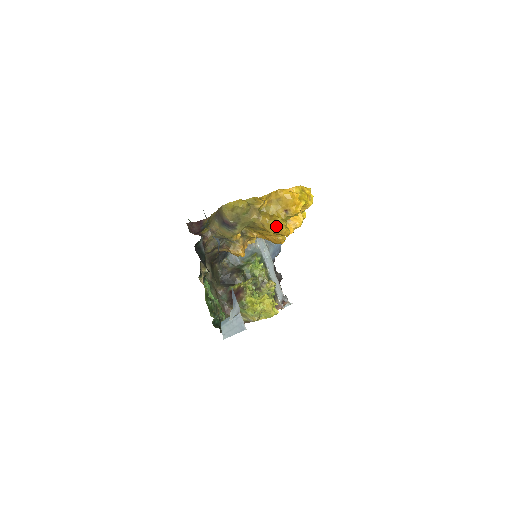
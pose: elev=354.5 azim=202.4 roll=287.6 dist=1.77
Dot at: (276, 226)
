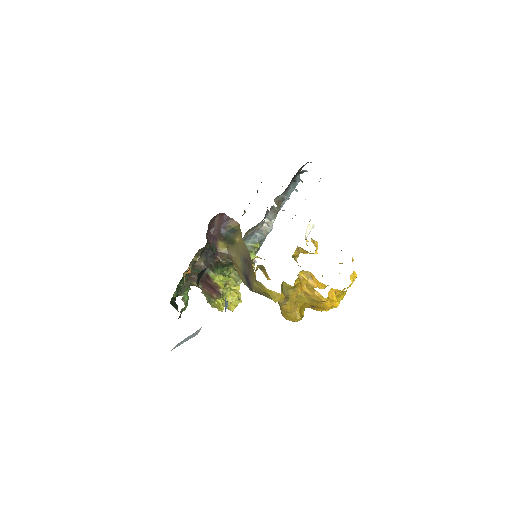
Dot at: (291, 320)
